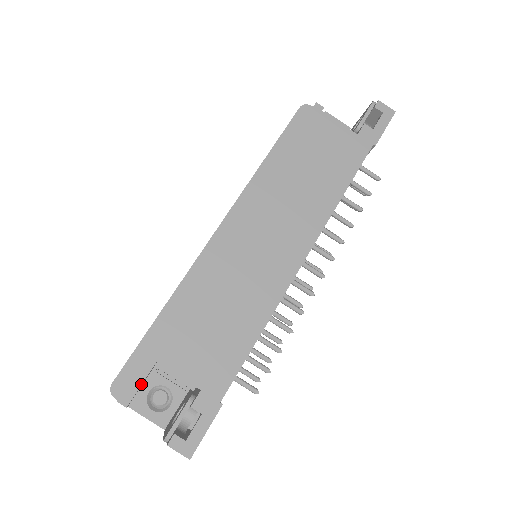
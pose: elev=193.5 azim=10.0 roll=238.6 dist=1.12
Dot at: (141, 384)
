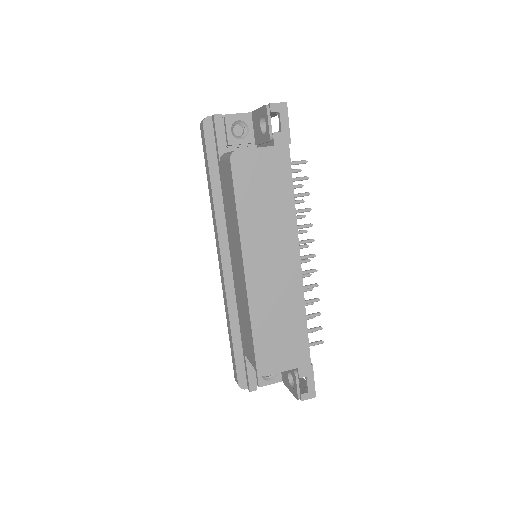
Dot at: (255, 375)
